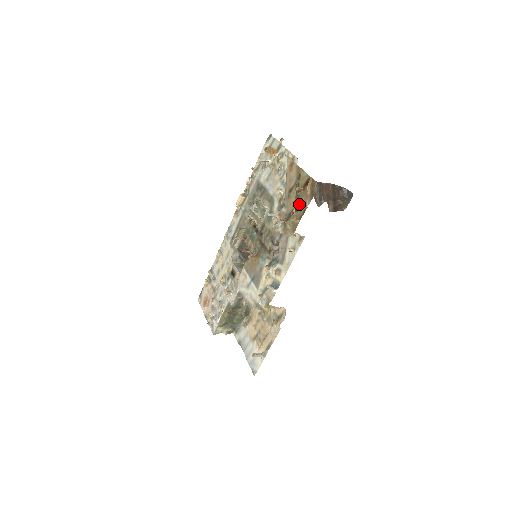
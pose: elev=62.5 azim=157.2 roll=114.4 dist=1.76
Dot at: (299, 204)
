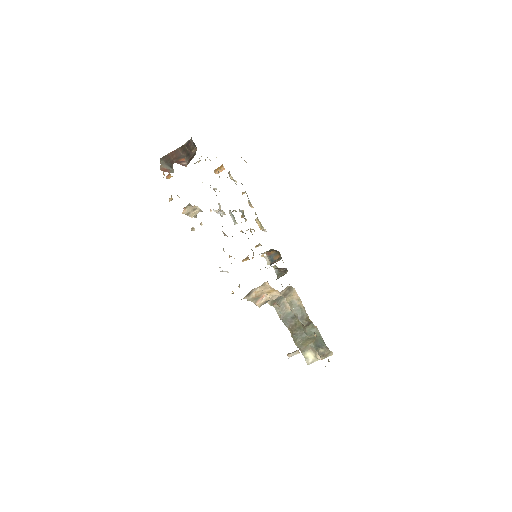
Dot at: occluded
